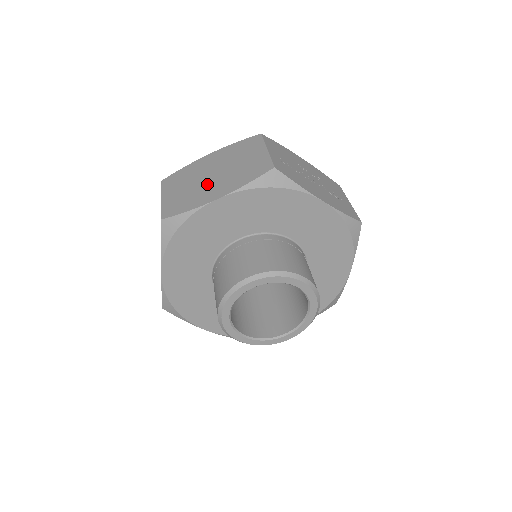
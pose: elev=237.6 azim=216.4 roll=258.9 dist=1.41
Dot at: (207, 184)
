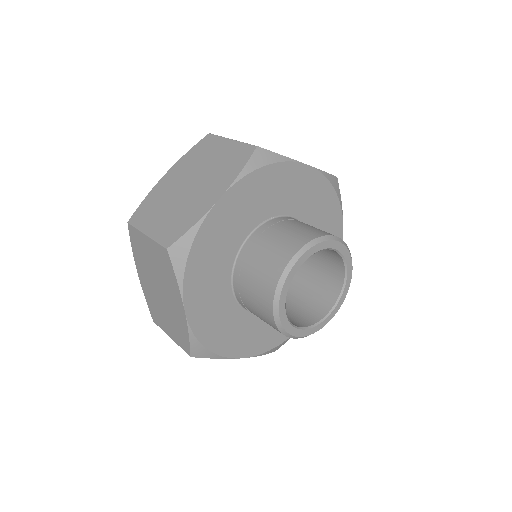
Dot at: (192, 195)
